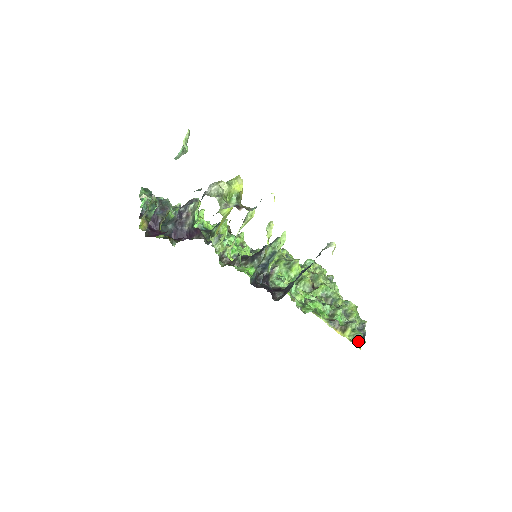
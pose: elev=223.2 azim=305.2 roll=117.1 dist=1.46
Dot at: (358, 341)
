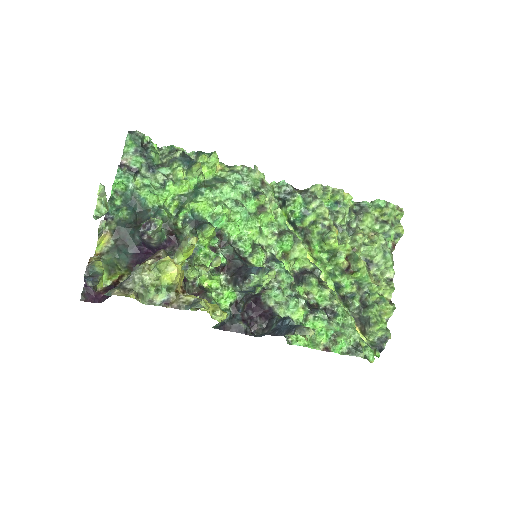
Dot at: (374, 349)
